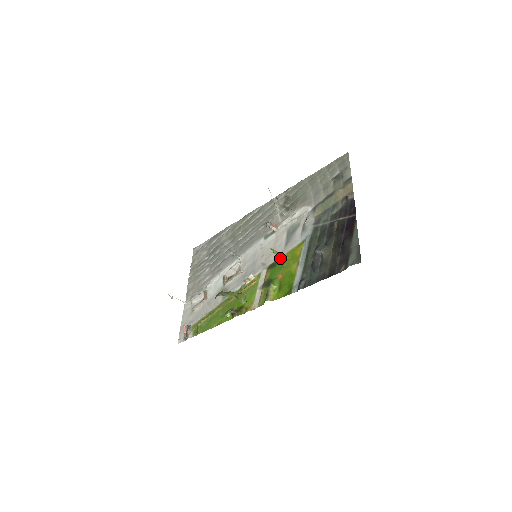
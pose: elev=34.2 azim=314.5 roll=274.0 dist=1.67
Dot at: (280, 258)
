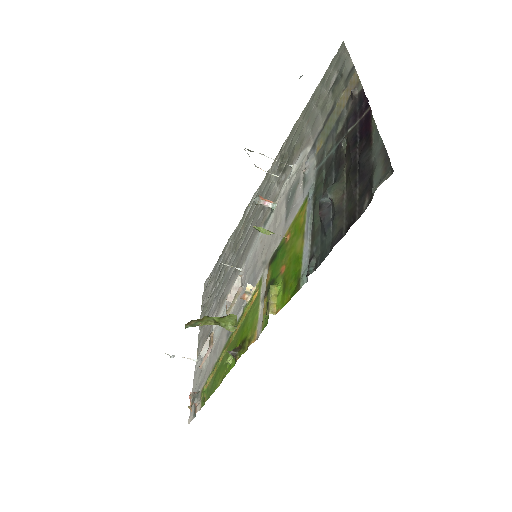
Dot at: (281, 241)
